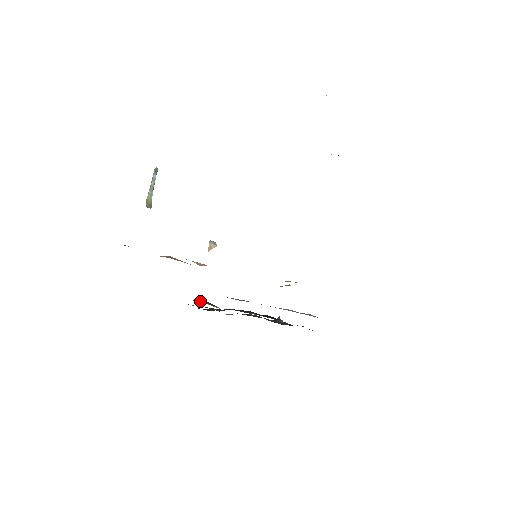
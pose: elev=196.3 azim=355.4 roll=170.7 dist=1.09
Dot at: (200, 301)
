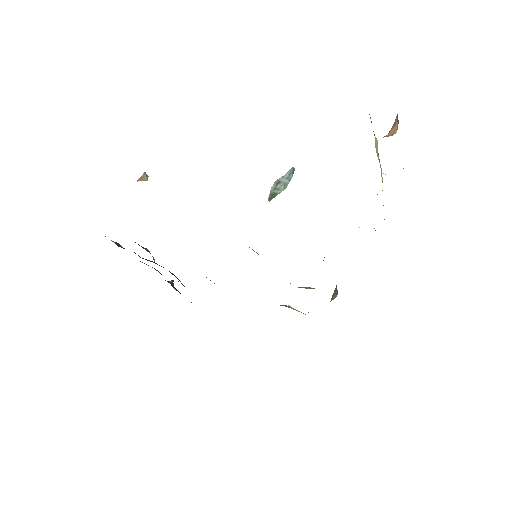
Dot at: occluded
